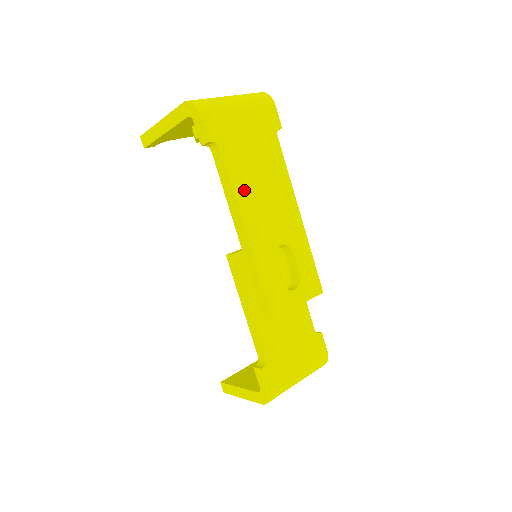
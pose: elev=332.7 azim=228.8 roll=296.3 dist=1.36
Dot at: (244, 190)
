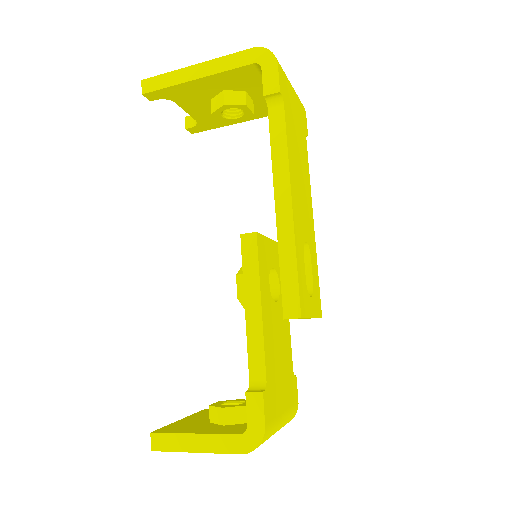
Dot at: (293, 162)
